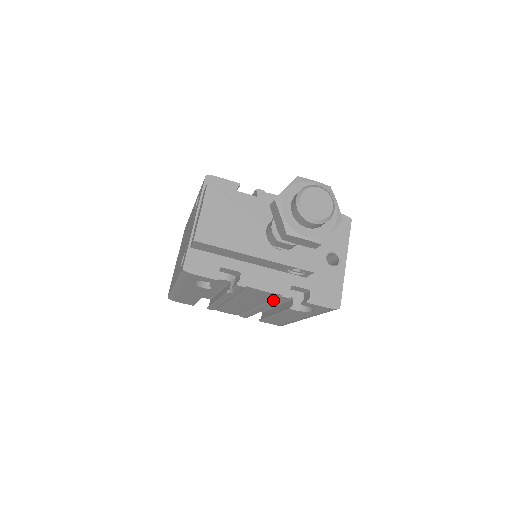
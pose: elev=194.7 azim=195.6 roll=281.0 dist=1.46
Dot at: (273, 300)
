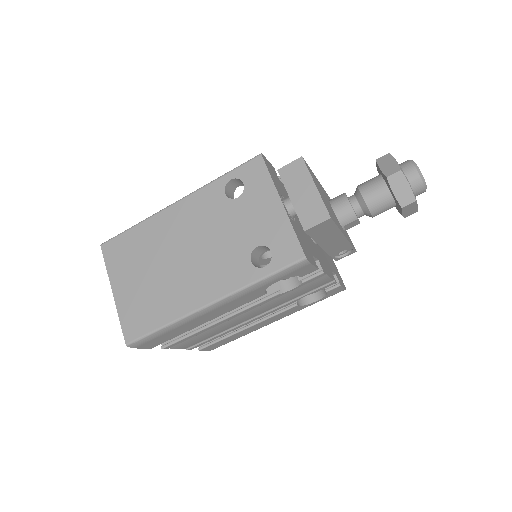
Dot at: (309, 293)
